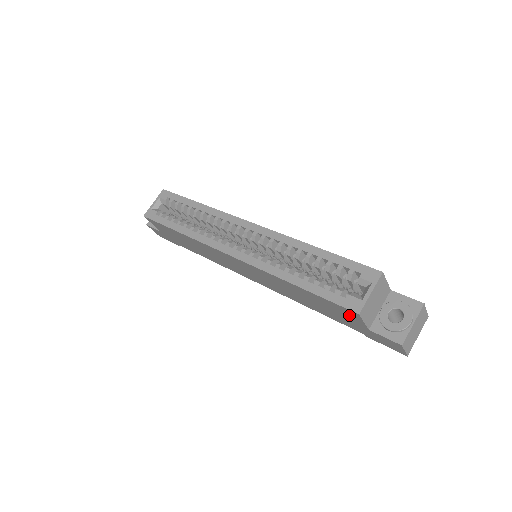
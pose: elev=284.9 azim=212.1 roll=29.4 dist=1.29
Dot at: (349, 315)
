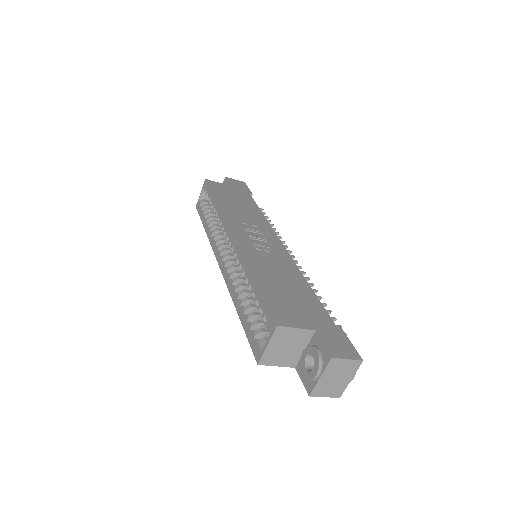
Dot at: occluded
